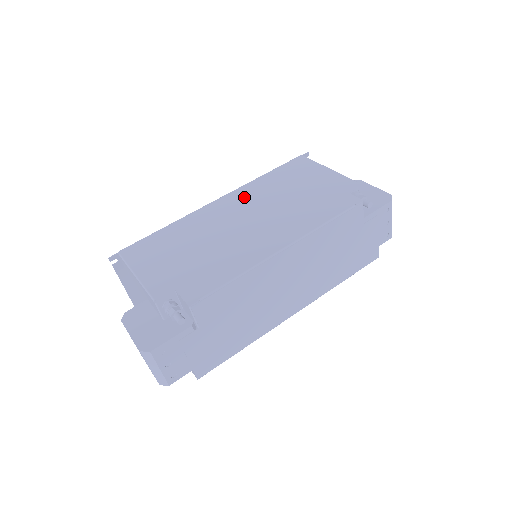
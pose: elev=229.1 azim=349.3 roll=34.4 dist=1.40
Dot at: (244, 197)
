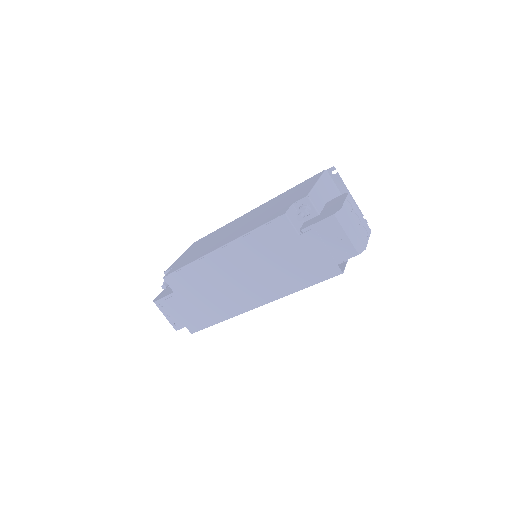
Dot at: (261, 208)
